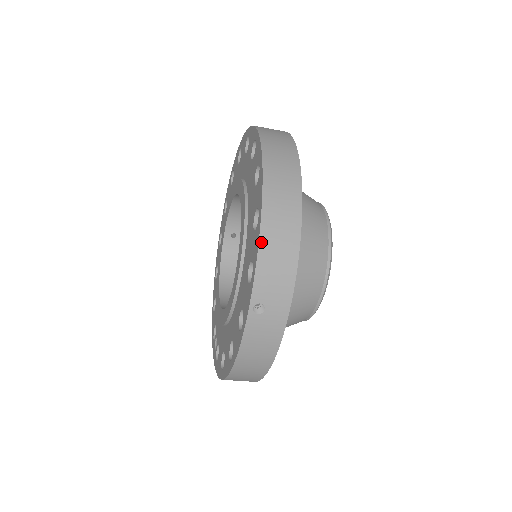
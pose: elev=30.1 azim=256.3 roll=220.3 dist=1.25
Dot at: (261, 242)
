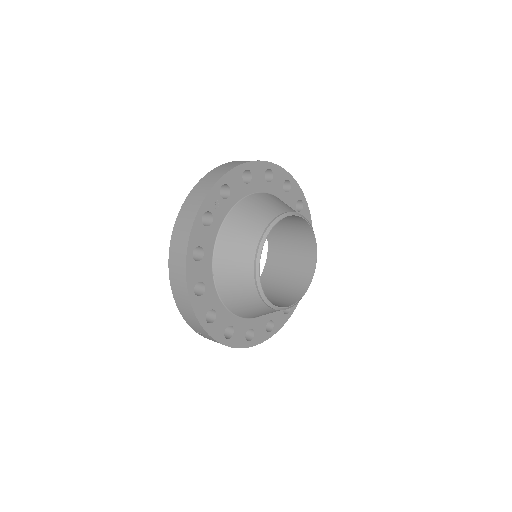
Dot at: (178, 306)
